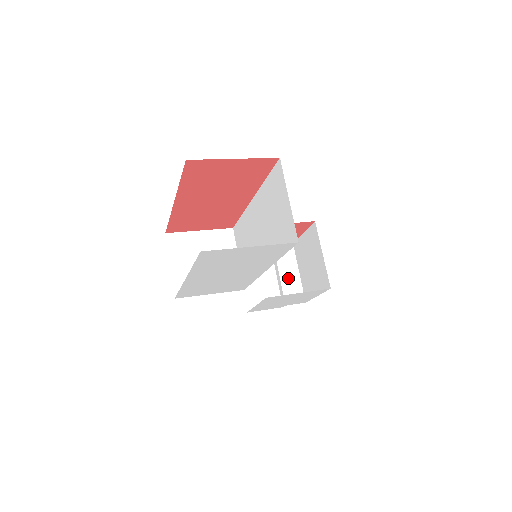
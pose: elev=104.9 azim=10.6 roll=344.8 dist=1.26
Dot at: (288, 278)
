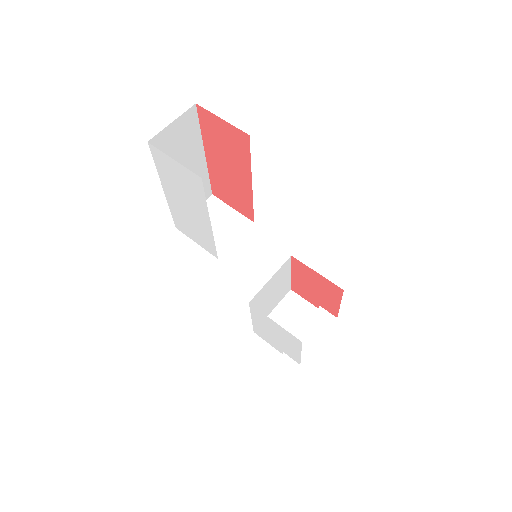
Dot at: (306, 336)
